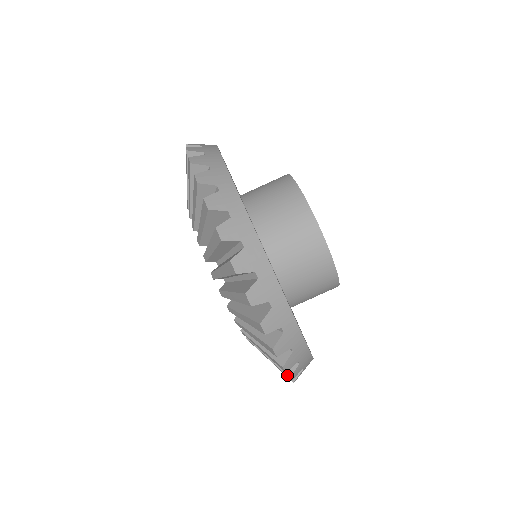
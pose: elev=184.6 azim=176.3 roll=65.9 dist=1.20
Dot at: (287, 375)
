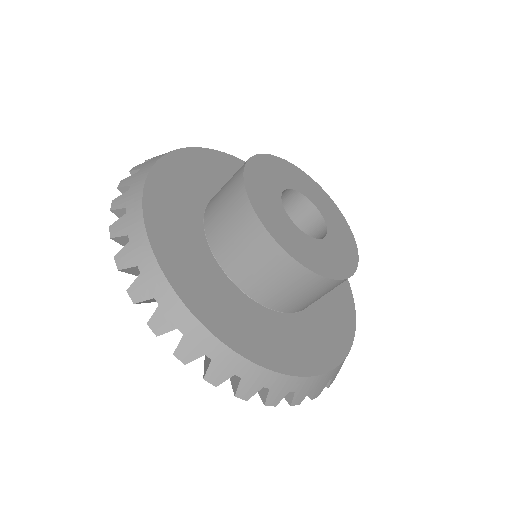
Dot at: (262, 401)
